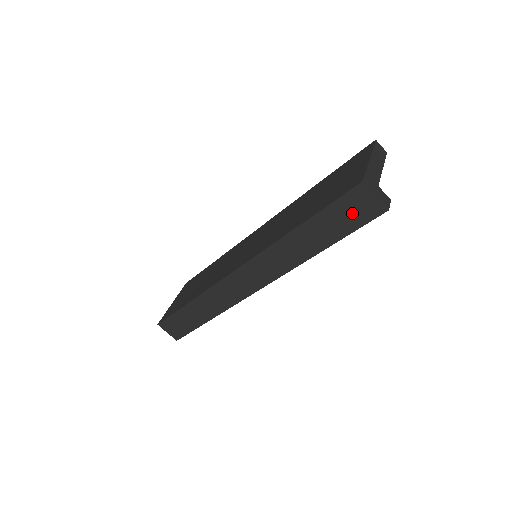
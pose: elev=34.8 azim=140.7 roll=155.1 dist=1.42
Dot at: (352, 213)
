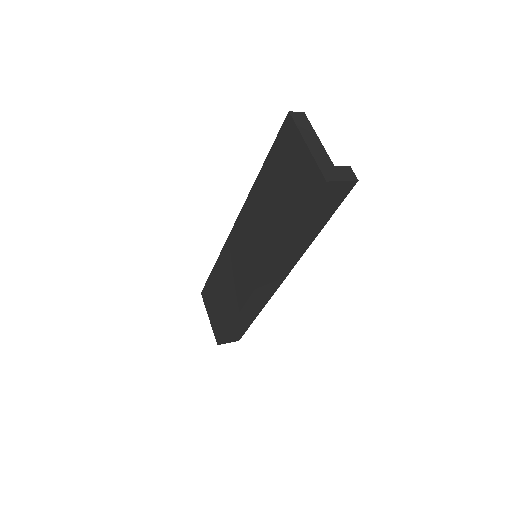
Dot at: (329, 201)
